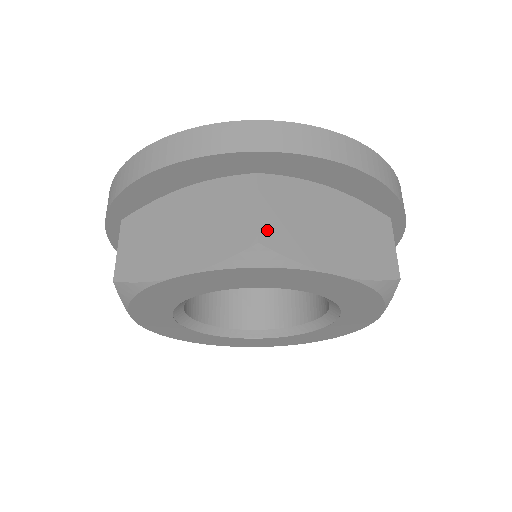
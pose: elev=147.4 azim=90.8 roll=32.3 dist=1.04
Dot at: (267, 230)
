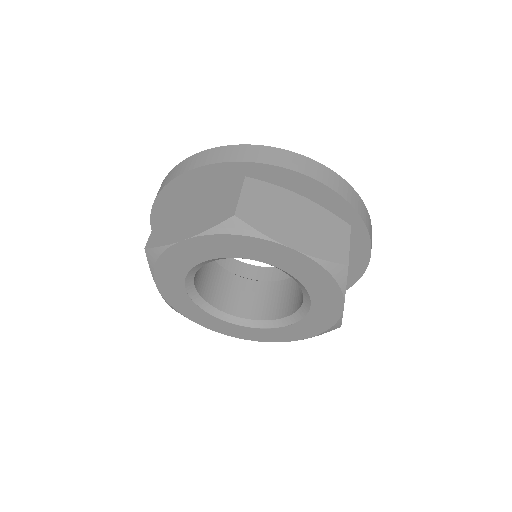
Dot at: (243, 209)
